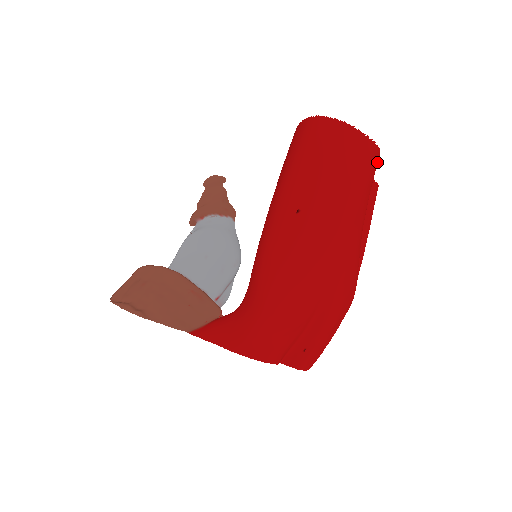
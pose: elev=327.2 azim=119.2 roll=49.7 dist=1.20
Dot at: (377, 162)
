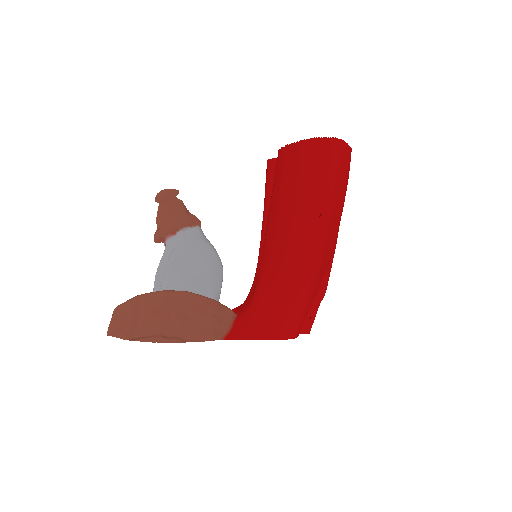
Dot at: occluded
